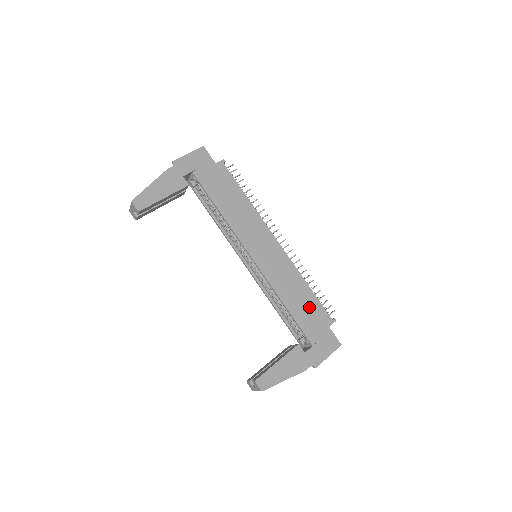
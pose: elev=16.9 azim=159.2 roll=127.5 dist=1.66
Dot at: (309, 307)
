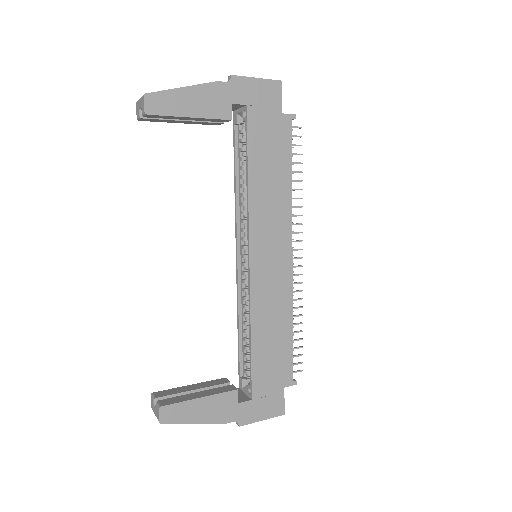
Dot at: (277, 353)
